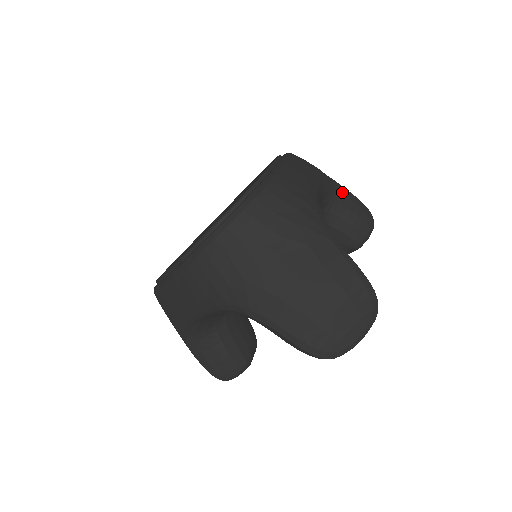
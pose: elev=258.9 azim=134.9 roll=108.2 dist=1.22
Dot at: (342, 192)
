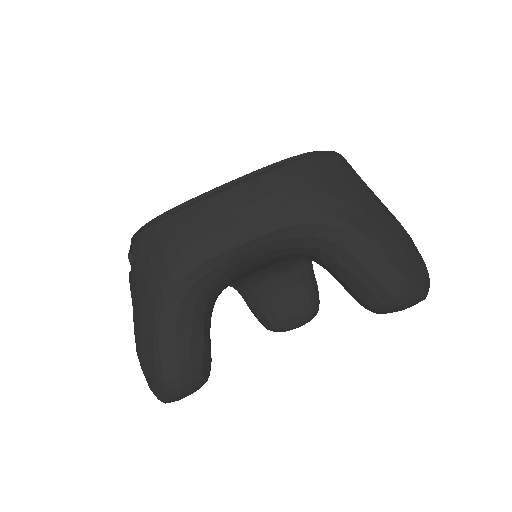
Dot at: occluded
